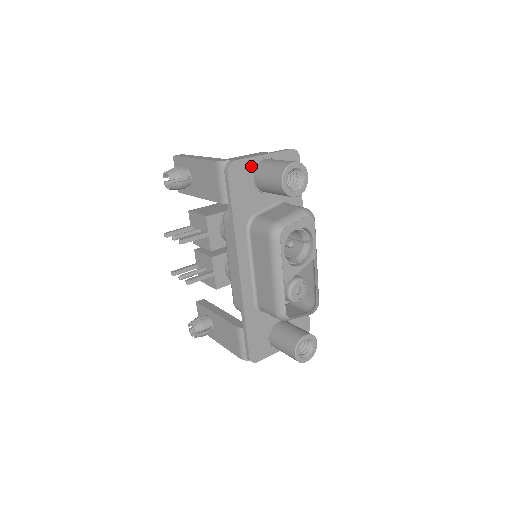
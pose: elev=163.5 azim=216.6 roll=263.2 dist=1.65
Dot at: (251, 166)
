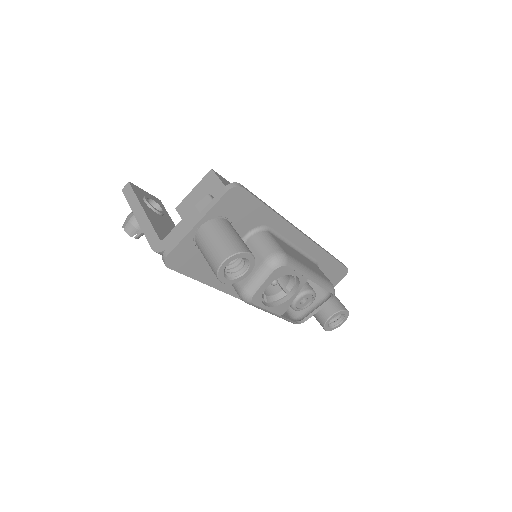
Dot at: (189, 243)
